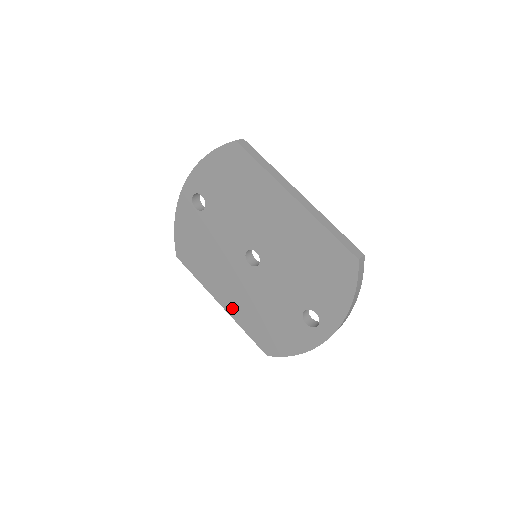
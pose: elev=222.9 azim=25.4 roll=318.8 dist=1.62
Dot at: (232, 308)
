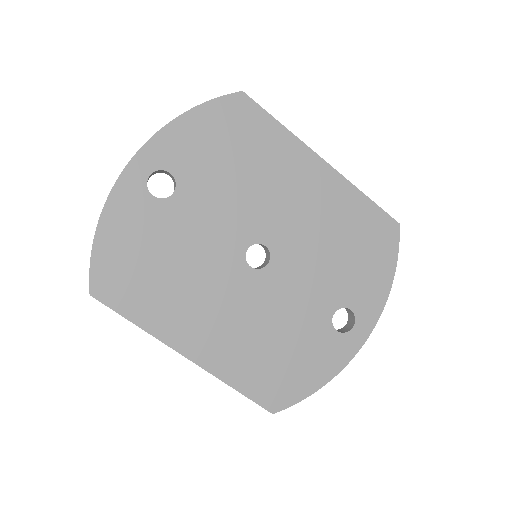
Dot at: (212, 355)
